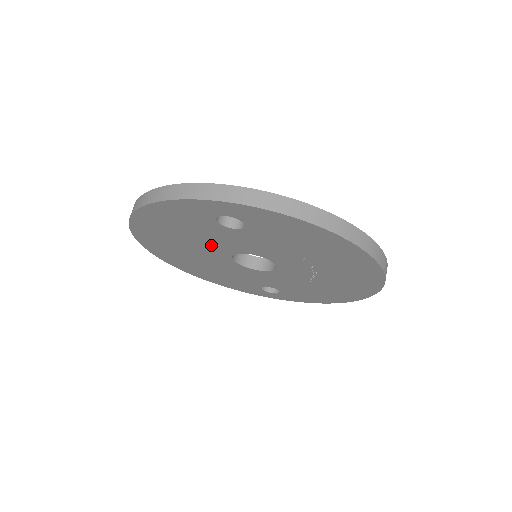
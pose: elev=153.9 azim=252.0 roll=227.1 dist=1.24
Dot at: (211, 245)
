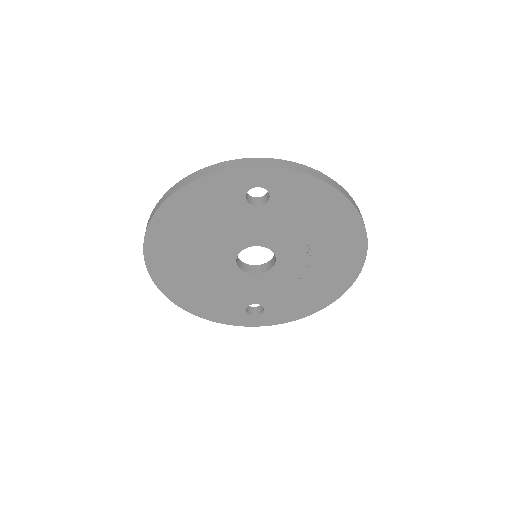
Dot at: (223, 240)
